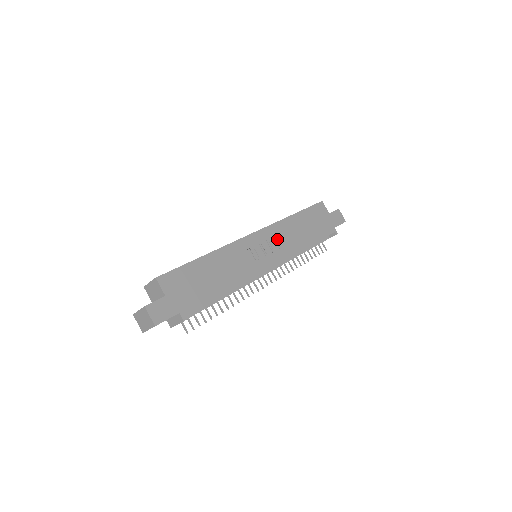
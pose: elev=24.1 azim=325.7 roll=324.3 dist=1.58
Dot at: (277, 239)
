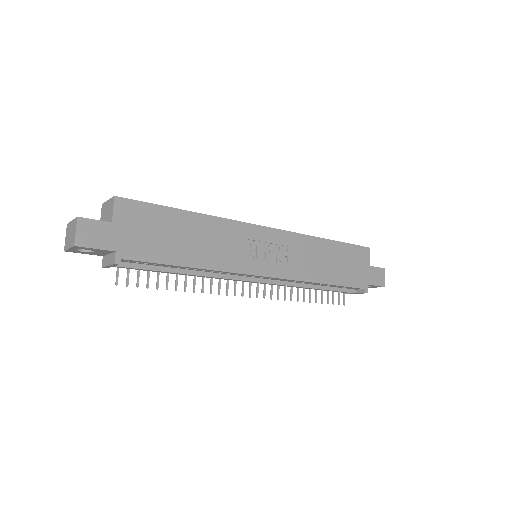
Dot at: (291, 252)
